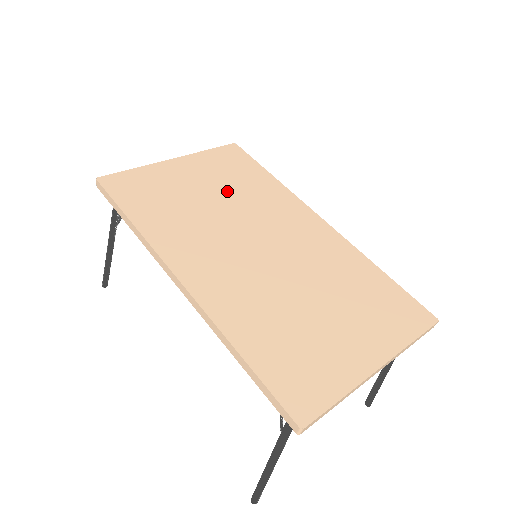
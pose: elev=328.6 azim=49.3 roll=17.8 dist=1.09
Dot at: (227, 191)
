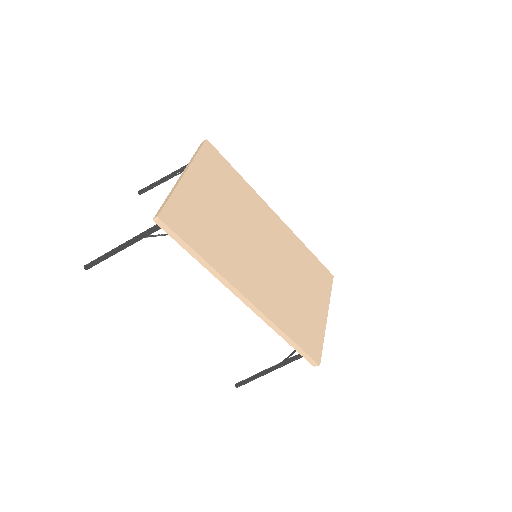
Dot at: (229, 203)
